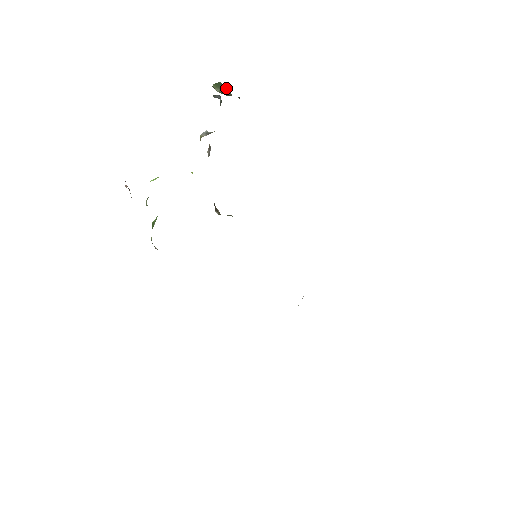
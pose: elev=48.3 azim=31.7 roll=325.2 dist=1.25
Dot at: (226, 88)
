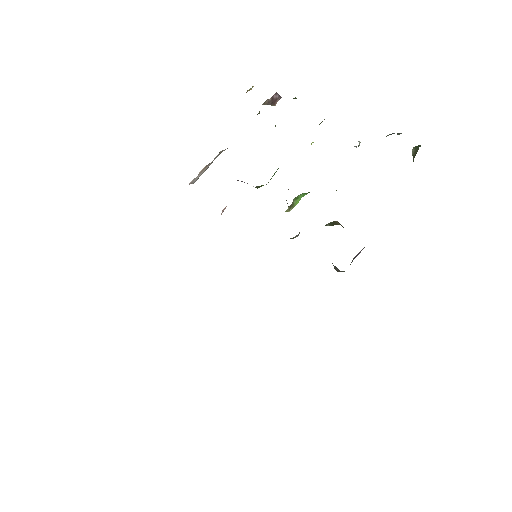
Dot at: occluded
